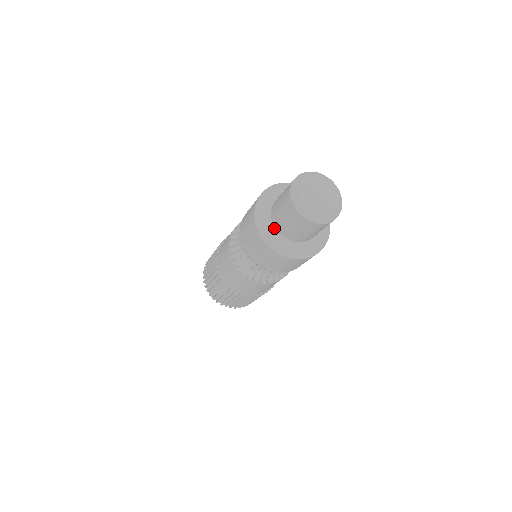
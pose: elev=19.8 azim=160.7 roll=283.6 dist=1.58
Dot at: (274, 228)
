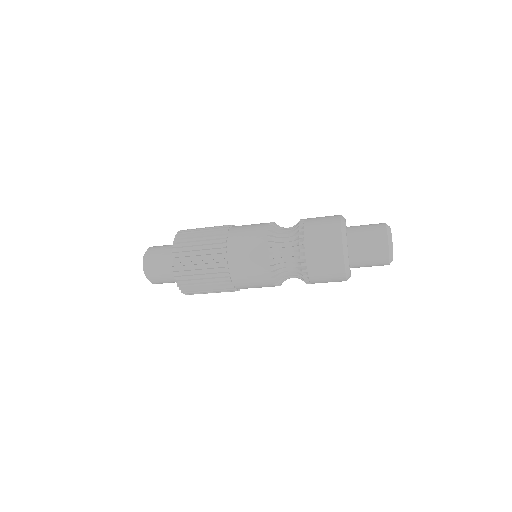
Dot at: (348, 254)
